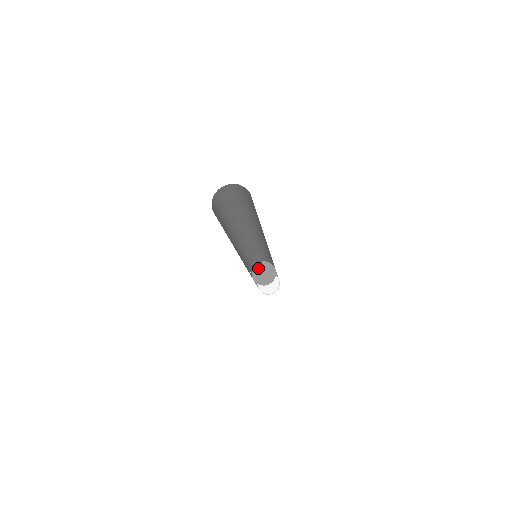
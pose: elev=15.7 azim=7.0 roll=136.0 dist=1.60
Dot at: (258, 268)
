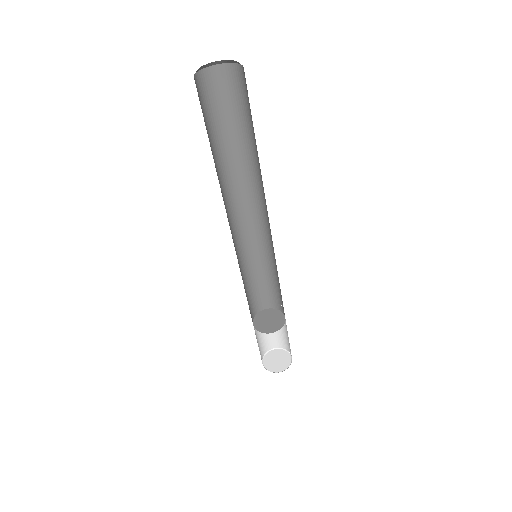
Dot at: (270, 312)
